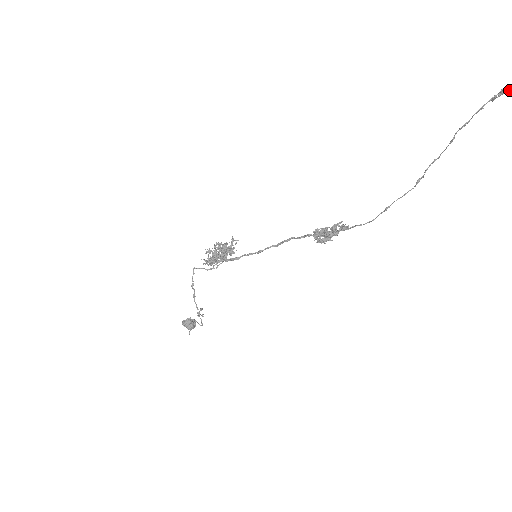
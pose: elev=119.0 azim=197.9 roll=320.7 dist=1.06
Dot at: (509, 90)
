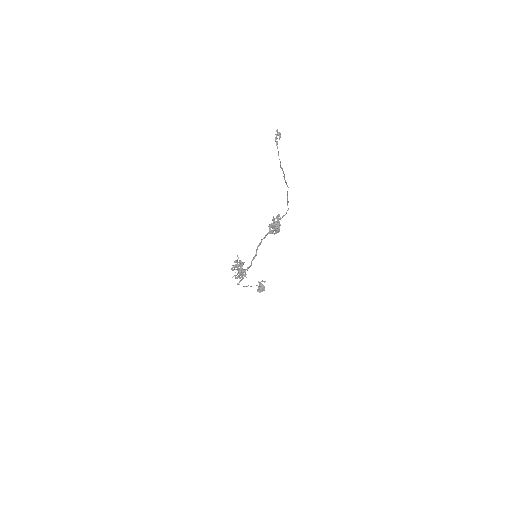
Dot at: (279, 136)
